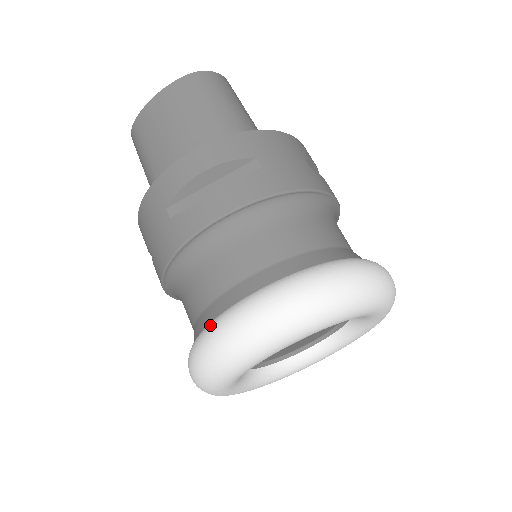
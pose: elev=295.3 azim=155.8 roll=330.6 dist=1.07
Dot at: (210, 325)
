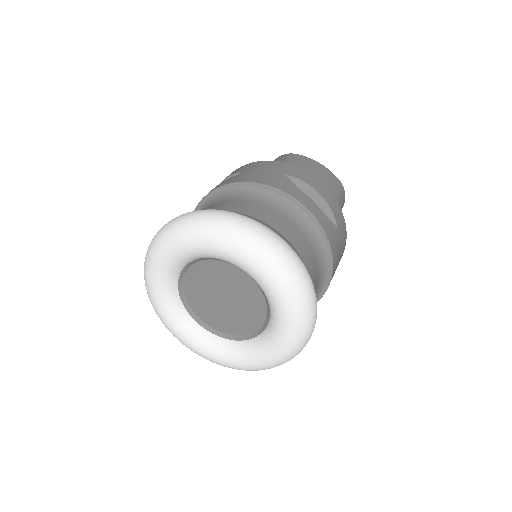
Dot at: occluded
